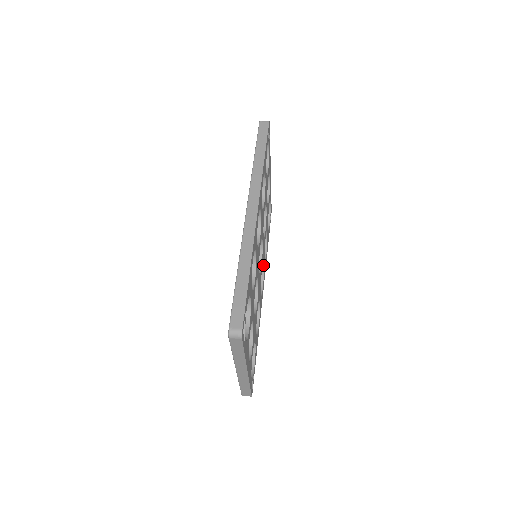
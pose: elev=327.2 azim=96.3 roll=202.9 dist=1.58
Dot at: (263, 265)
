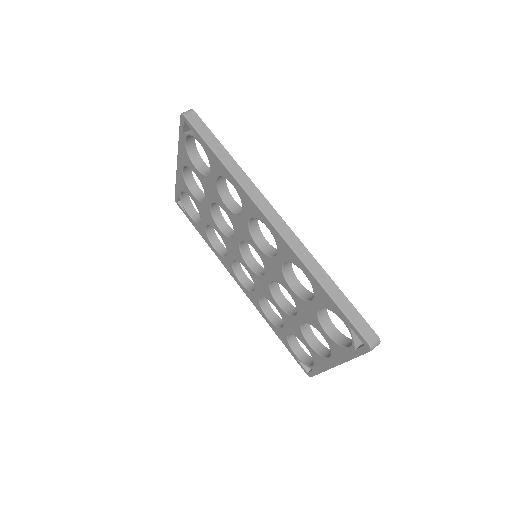
Dot at: occluded
